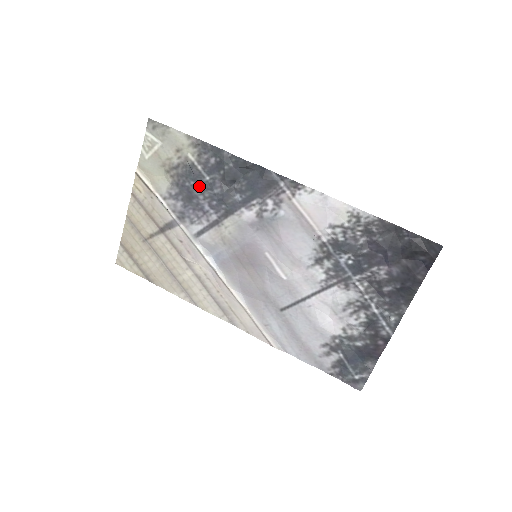
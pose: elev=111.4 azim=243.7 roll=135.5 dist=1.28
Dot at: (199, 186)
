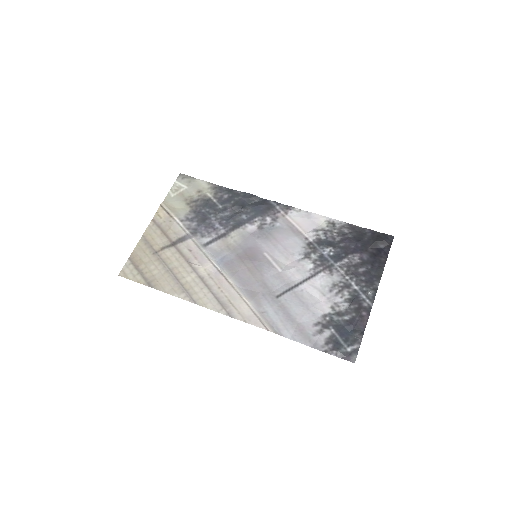
Dot at: (213, 212)
